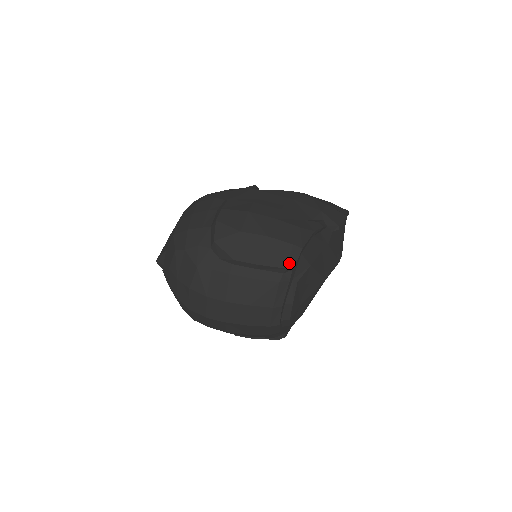
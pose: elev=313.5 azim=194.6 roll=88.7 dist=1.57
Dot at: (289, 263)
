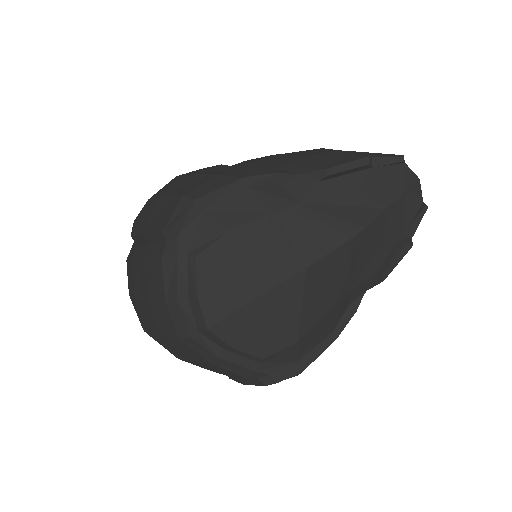
Dot at: (168, 223)
